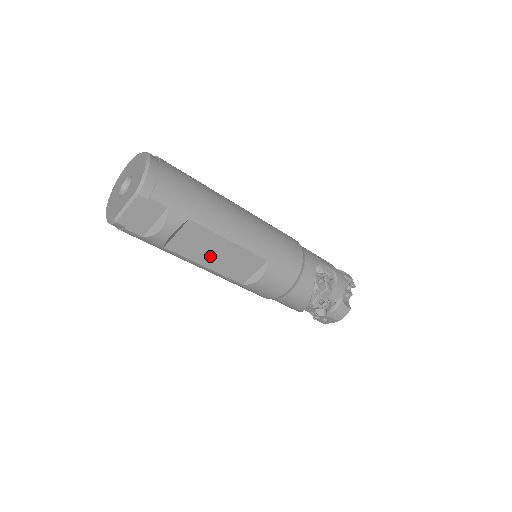
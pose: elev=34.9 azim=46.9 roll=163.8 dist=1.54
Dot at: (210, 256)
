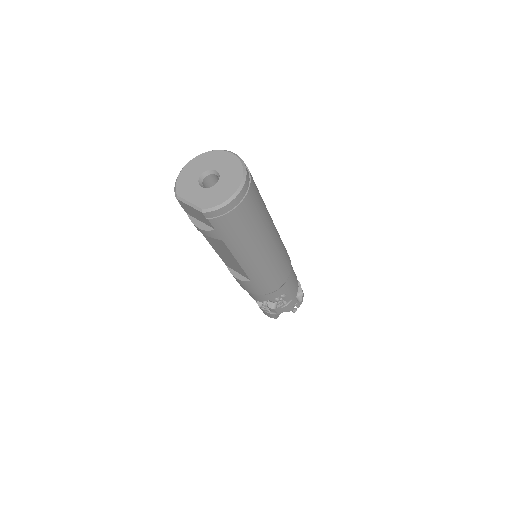
Dot at: (219, 250)
